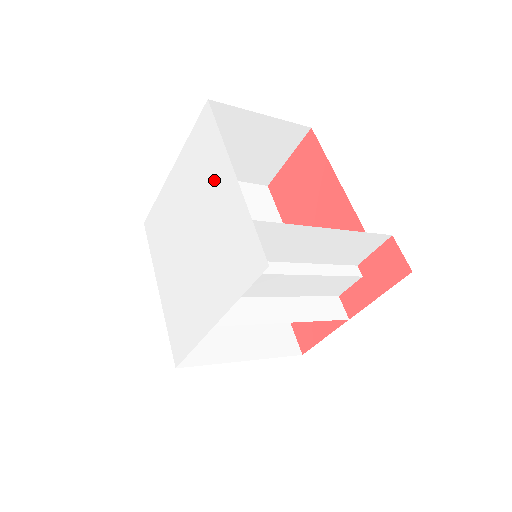
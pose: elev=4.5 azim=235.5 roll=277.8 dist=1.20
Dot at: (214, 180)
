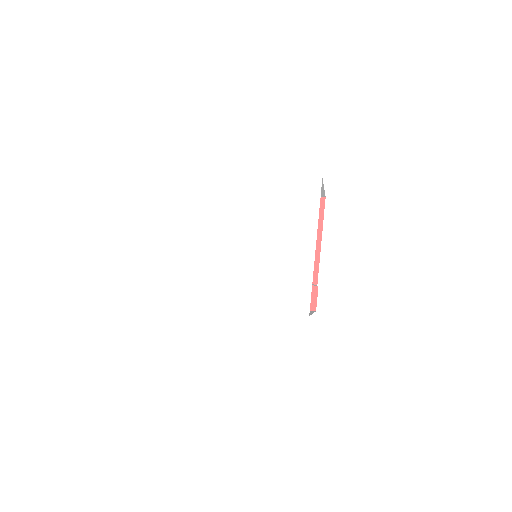
Dot at: (295, 231)
